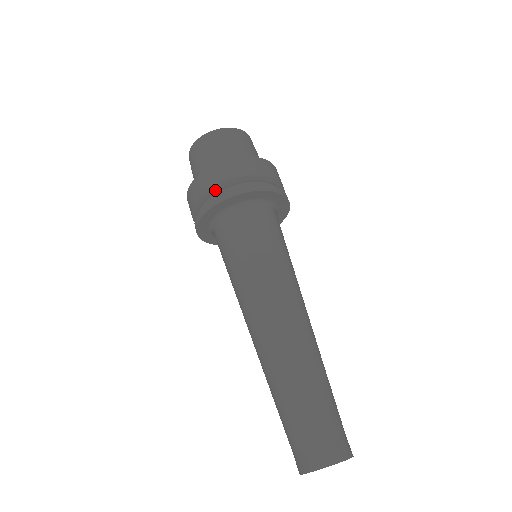
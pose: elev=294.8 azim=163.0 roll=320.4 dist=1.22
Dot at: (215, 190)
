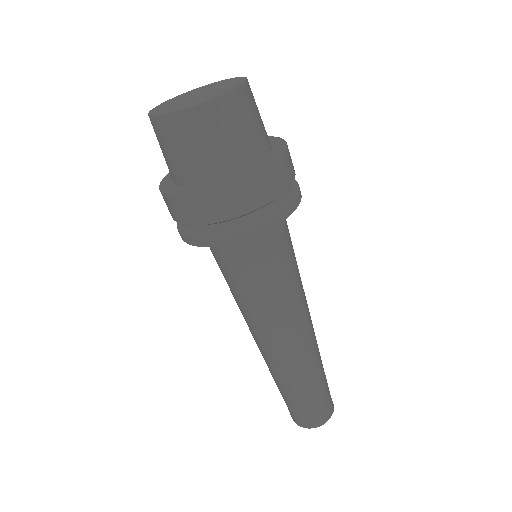
Dot at: occluded
